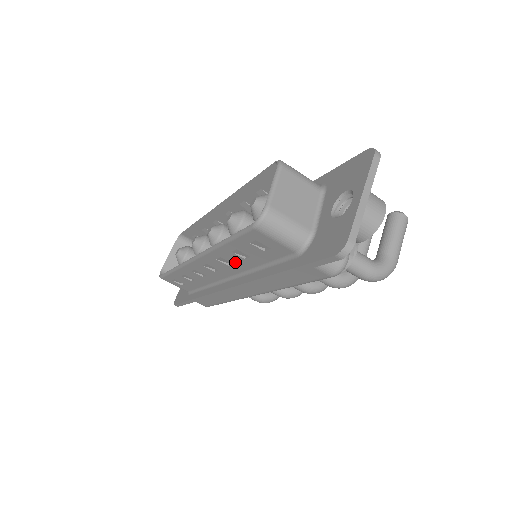
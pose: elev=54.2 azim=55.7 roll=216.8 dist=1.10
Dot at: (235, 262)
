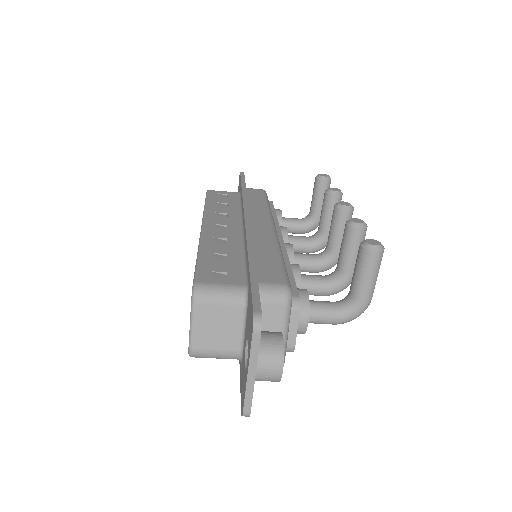
Dot at: occluded
